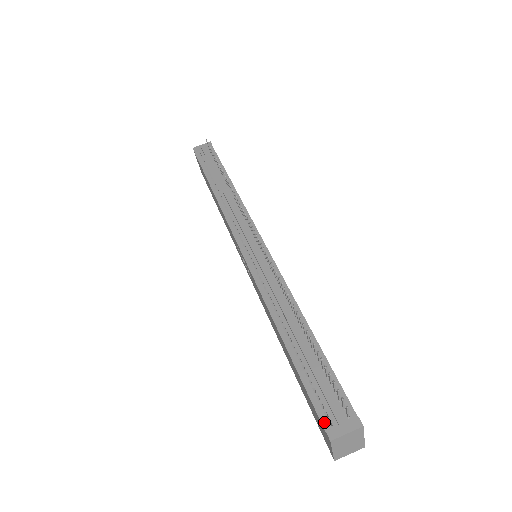
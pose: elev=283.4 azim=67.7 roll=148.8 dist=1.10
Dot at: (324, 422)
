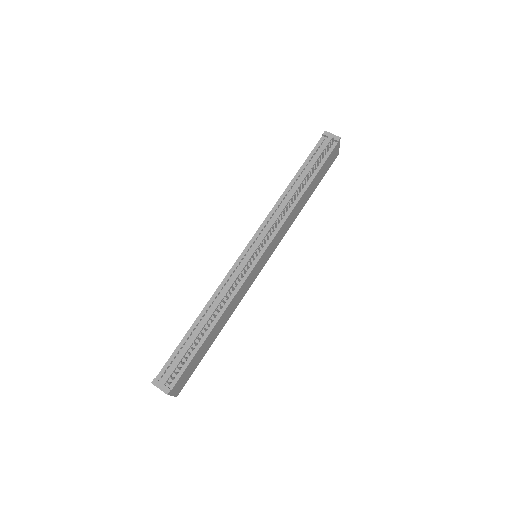
Dot at: (160, 373)
